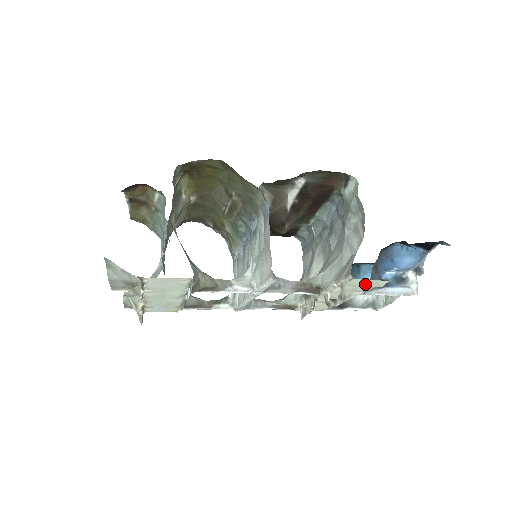
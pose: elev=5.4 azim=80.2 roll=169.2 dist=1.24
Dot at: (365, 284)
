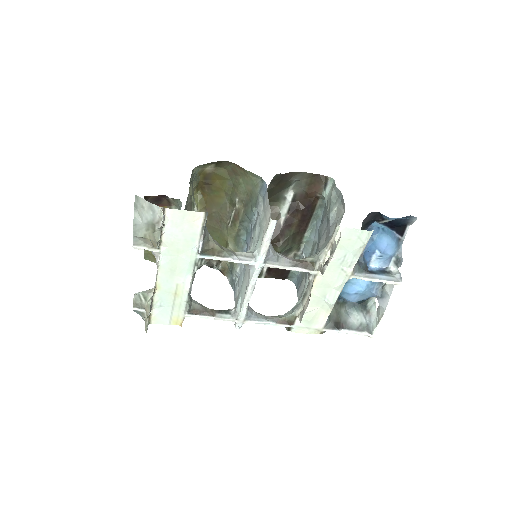
Dot at: (351, 242)
